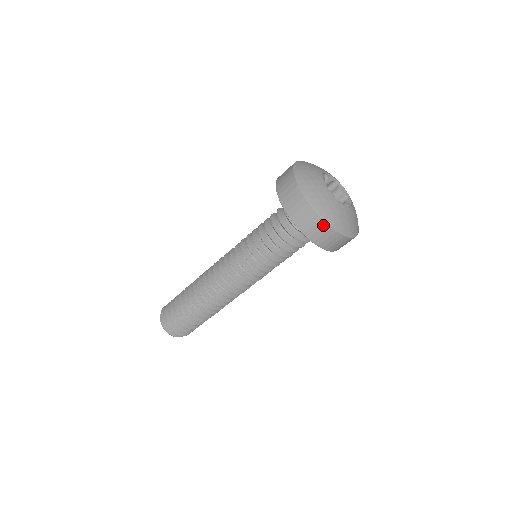
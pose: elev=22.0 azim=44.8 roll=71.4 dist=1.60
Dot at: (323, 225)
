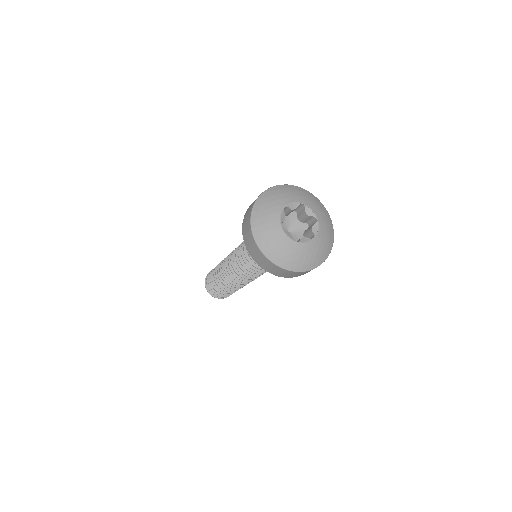
Dot at: (285, 271)
